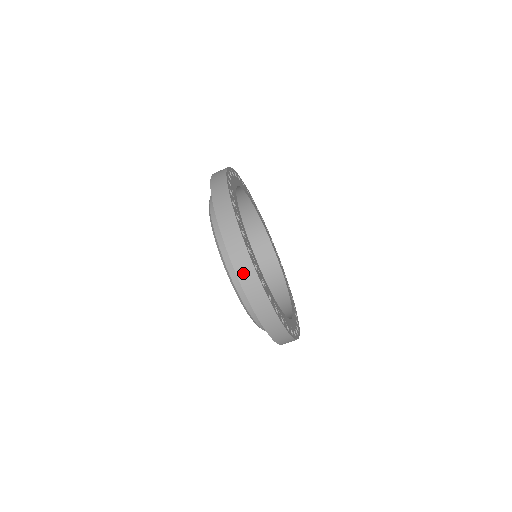
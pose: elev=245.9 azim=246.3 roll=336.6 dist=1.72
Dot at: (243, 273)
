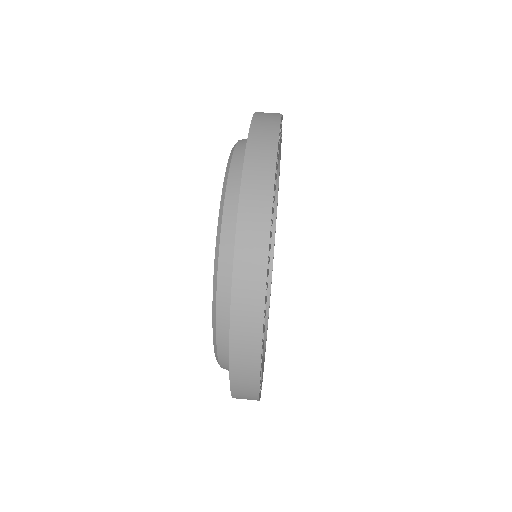
Dot at: occluded
